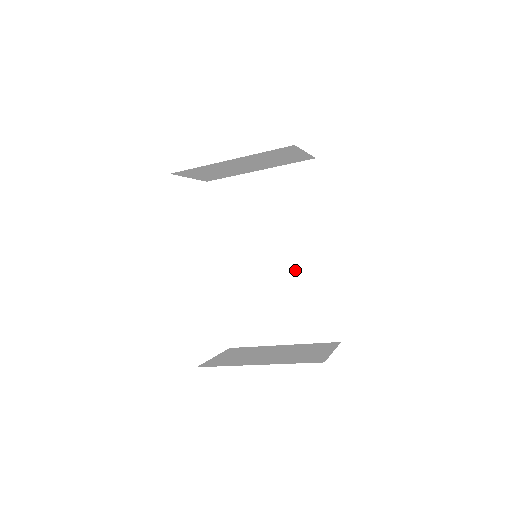
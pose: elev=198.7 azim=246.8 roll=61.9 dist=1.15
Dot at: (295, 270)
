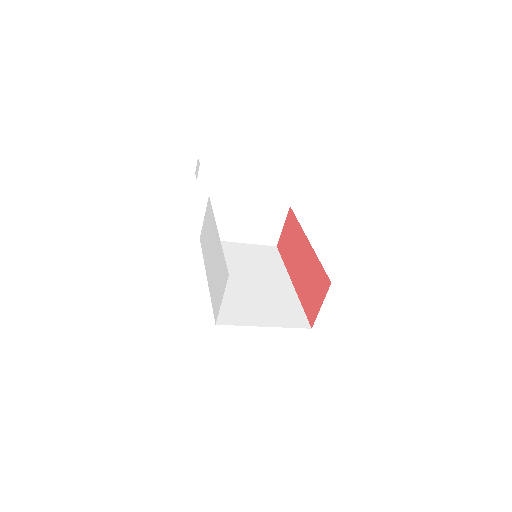
Dot at: (270, 288)
